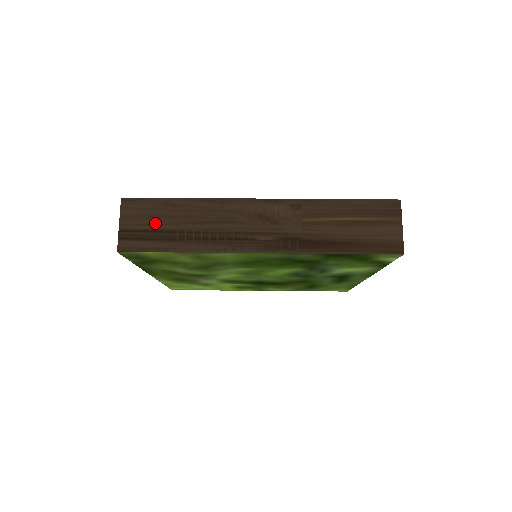
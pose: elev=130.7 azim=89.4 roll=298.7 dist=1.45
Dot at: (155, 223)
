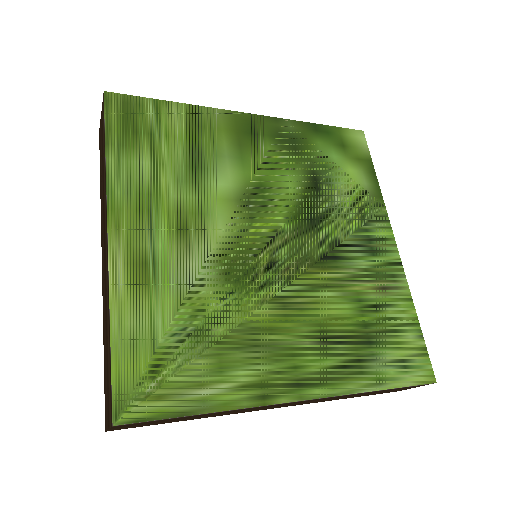
Dot at: occluded
